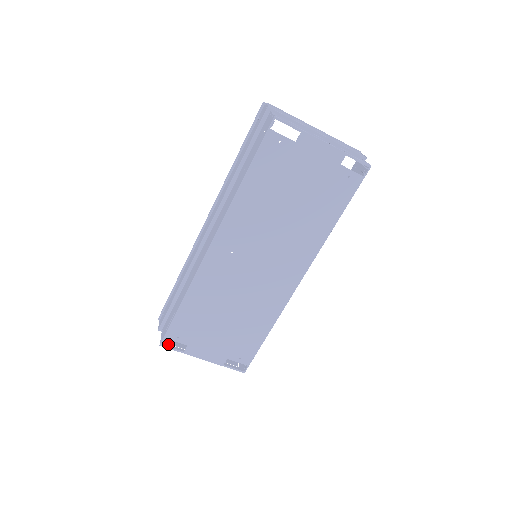
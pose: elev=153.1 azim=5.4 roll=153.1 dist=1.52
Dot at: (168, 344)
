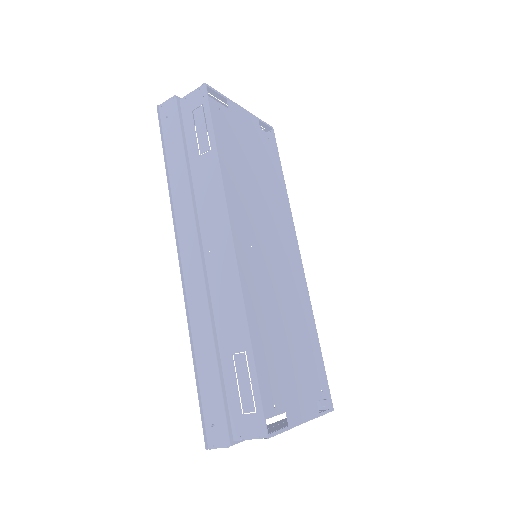
Dot at: occluded
